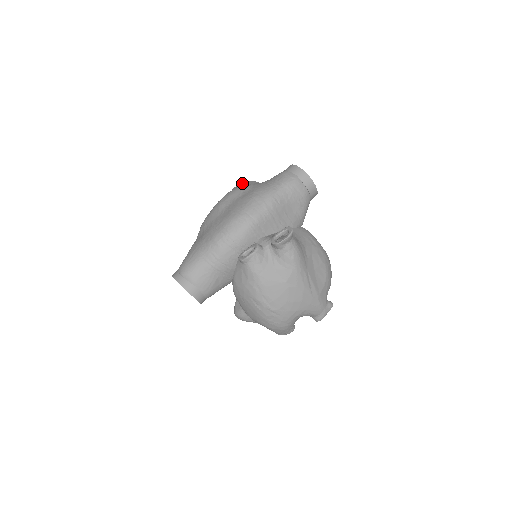
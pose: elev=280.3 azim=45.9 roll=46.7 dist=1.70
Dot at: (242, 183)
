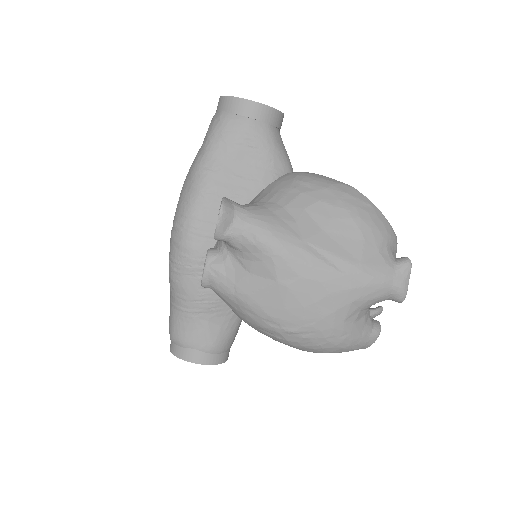
Dot at: occluded
